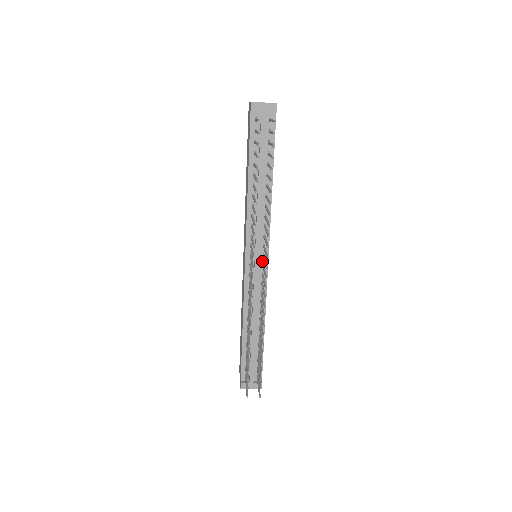
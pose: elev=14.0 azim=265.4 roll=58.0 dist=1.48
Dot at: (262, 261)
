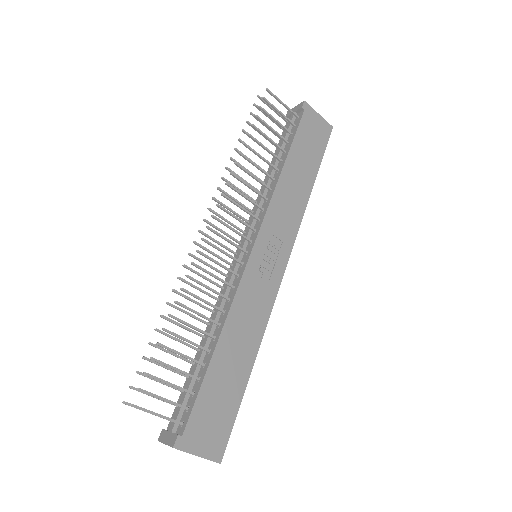
Dot at: (248, 249)
